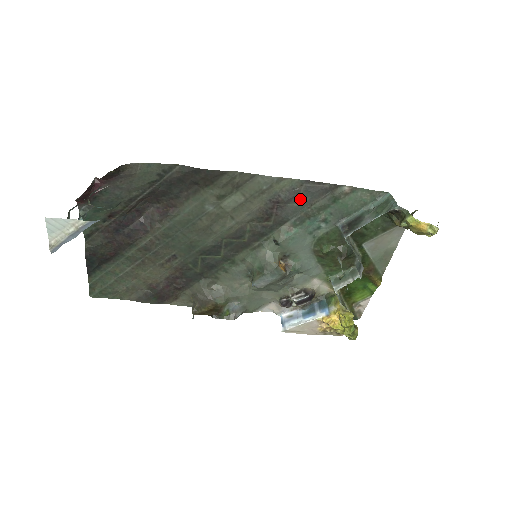
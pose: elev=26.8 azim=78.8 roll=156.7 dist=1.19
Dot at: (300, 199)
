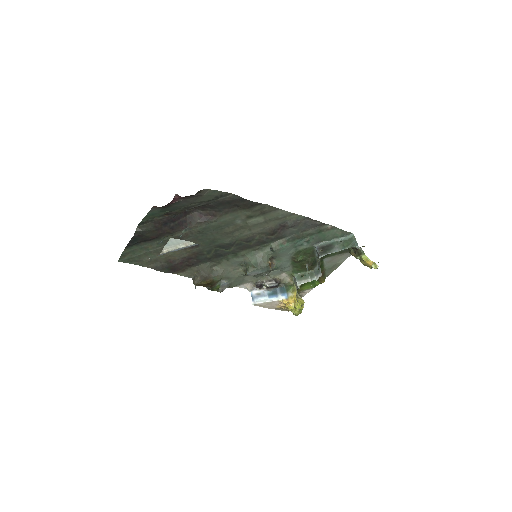
Dot at: (299, 227)
